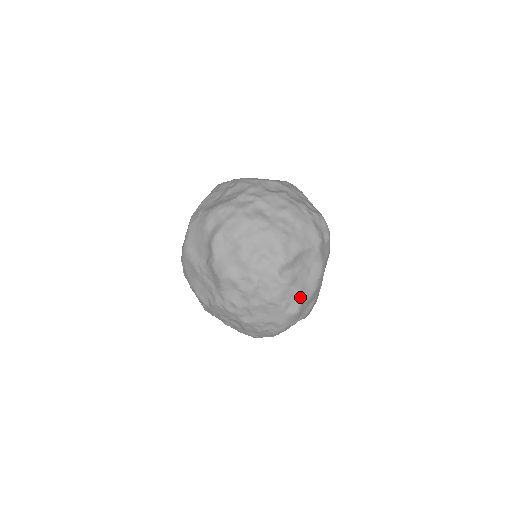
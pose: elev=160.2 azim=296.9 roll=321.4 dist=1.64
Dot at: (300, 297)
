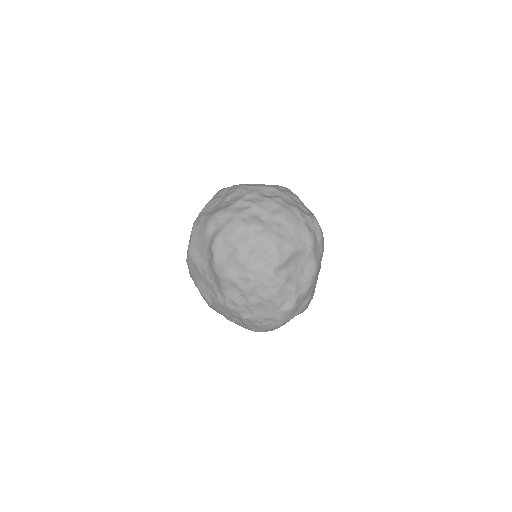
Dot at: (295, 294)
